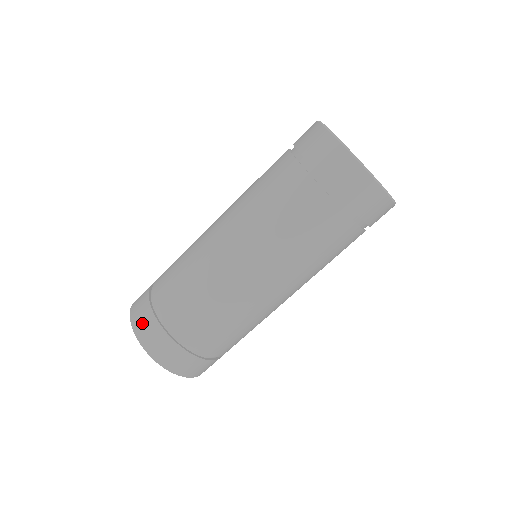
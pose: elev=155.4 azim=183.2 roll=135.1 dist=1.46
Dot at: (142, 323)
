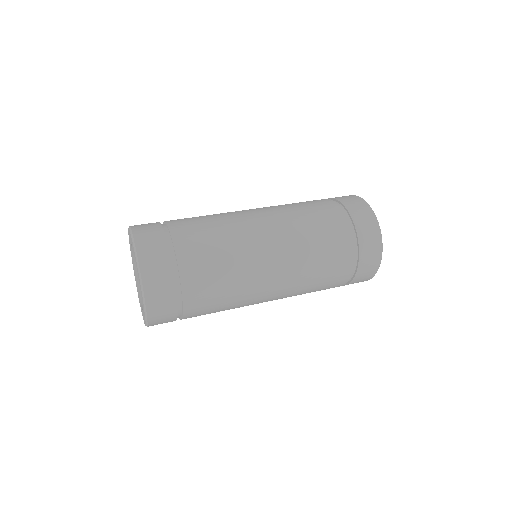
Dot at: (143, 224)
